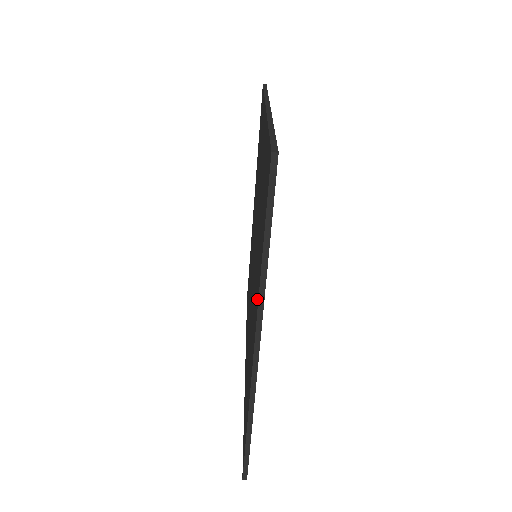
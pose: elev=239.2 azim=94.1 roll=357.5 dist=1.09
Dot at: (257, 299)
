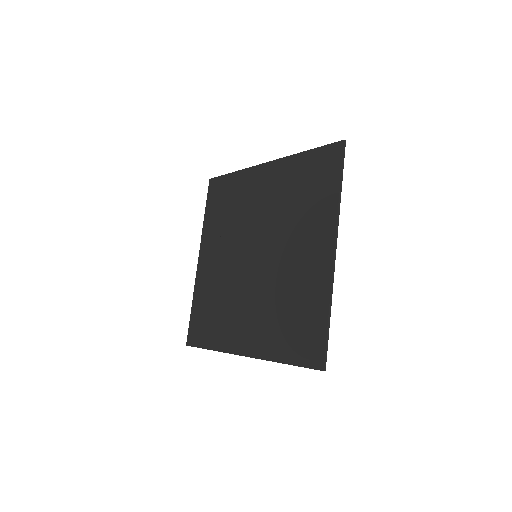
Dot at: (262, 351)
